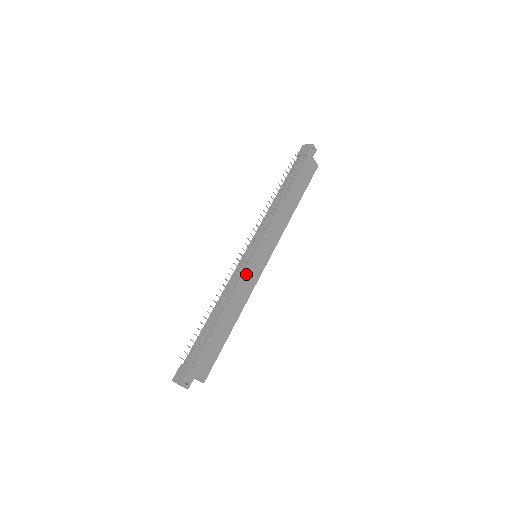
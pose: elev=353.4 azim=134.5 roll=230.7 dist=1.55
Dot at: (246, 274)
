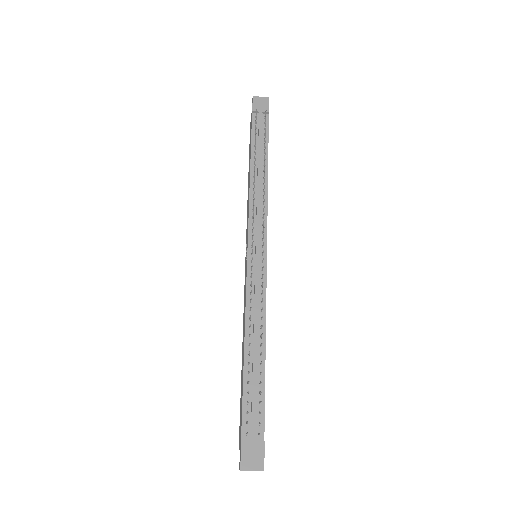
Dot at: (266, 285)
